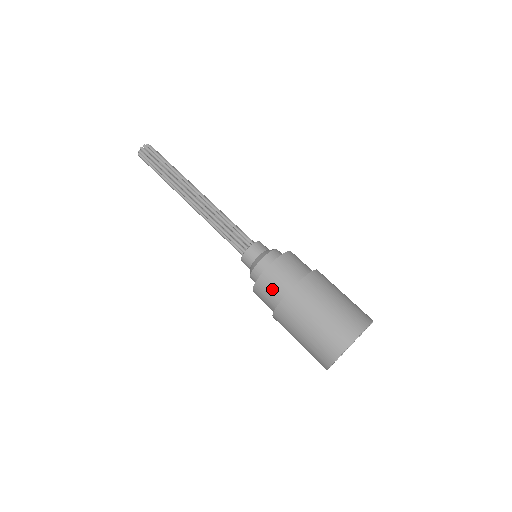
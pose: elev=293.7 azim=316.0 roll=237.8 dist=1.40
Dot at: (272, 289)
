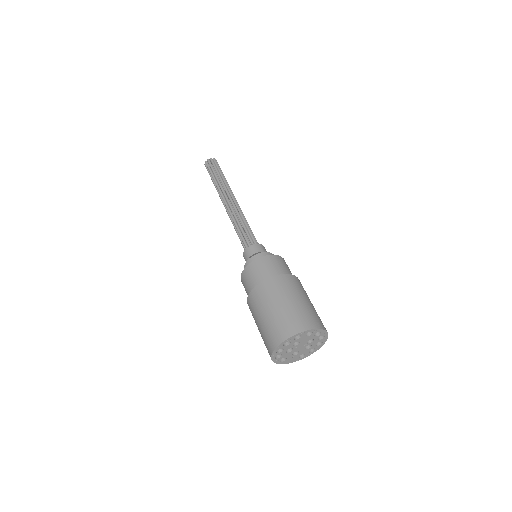
Dot at: (246, 287)
